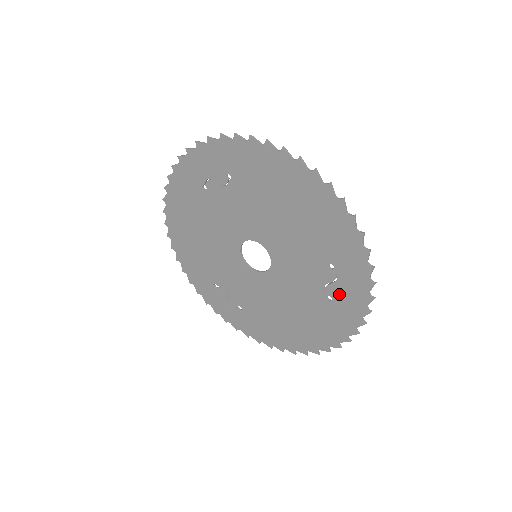
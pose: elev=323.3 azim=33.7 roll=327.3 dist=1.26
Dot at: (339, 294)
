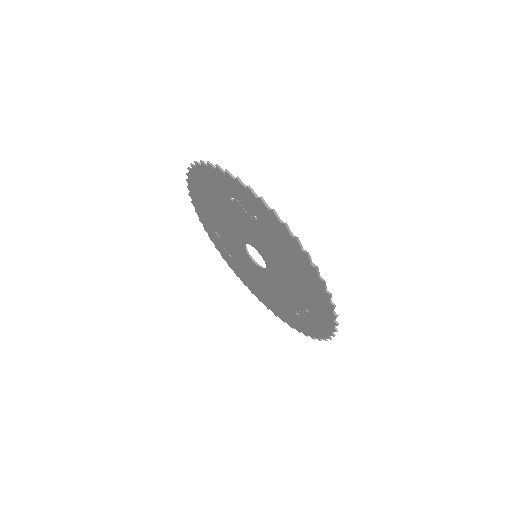
Dot at: (305, 320)
